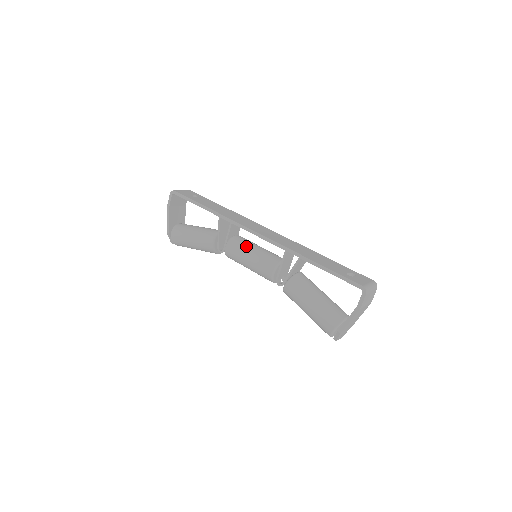
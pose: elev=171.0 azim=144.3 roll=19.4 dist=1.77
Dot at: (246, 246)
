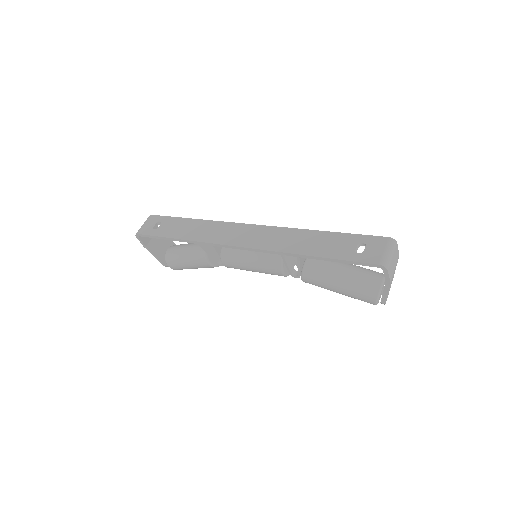
Dot at: (240, 256)
